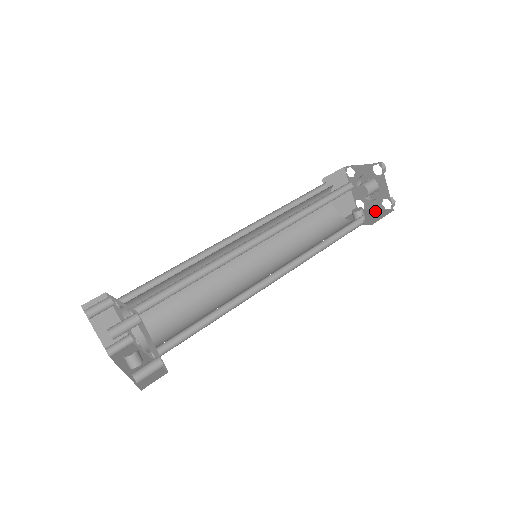
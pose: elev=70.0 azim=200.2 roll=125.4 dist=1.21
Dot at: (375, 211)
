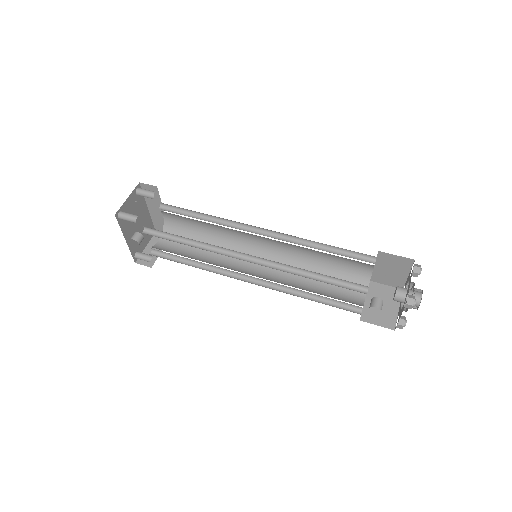
Dot at: occluded
